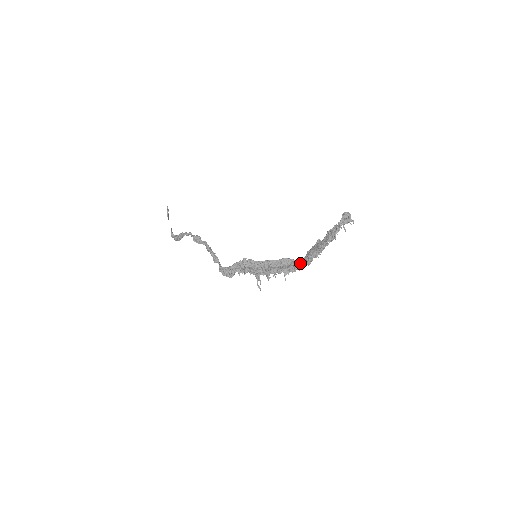
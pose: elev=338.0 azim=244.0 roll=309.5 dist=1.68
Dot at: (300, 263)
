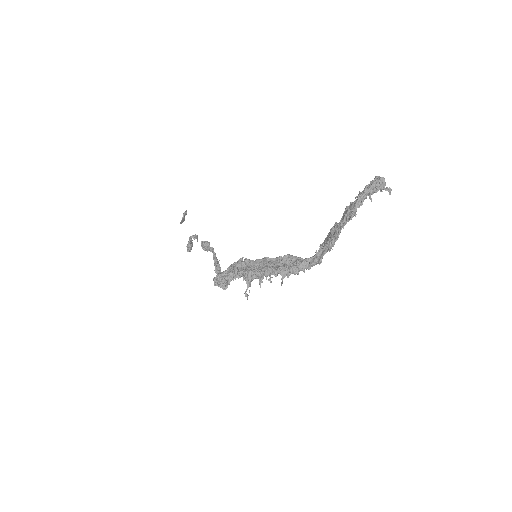
Dot at: (306, 260)
